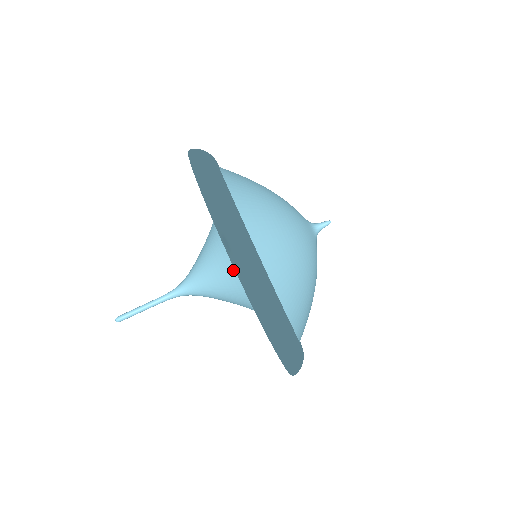
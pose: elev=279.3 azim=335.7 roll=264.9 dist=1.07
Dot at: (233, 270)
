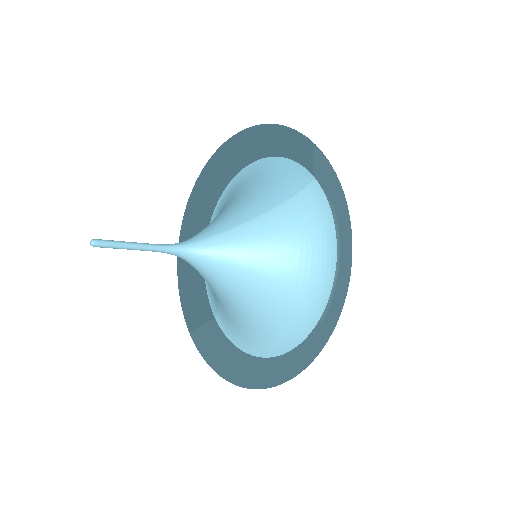
Dot at: (254, 303)
